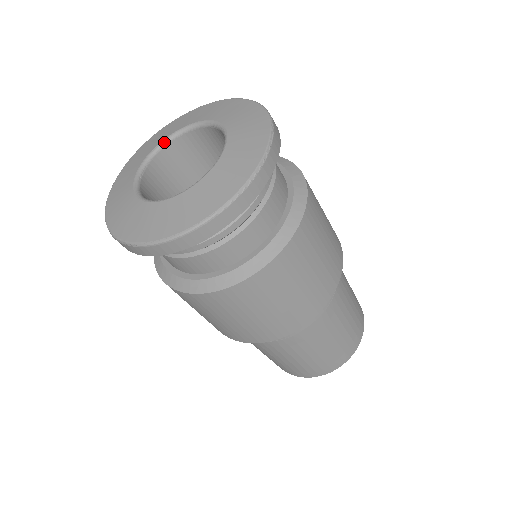
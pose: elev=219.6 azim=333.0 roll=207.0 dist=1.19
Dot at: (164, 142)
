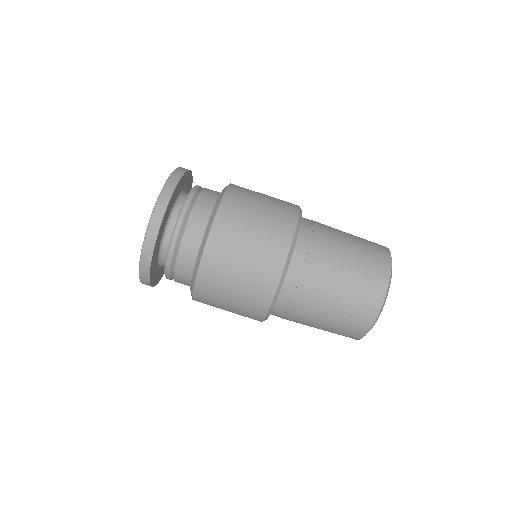
Dot at: occluded
